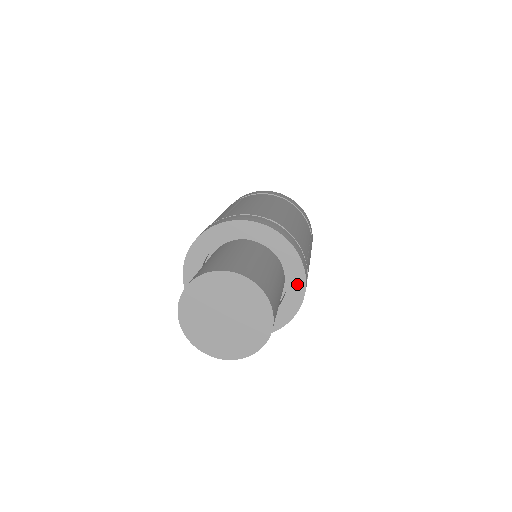
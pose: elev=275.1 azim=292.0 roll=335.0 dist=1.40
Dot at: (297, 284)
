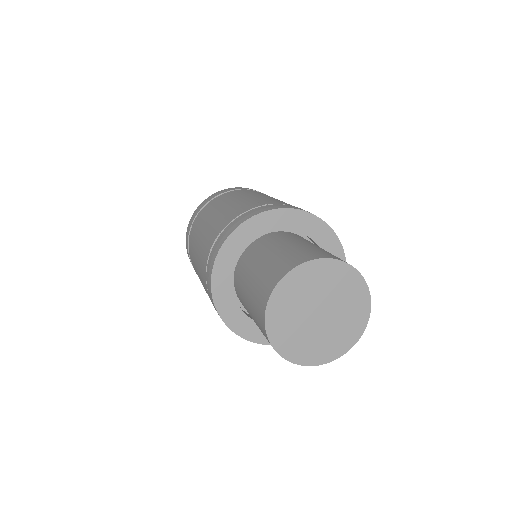
Dot at: (333, 249)
